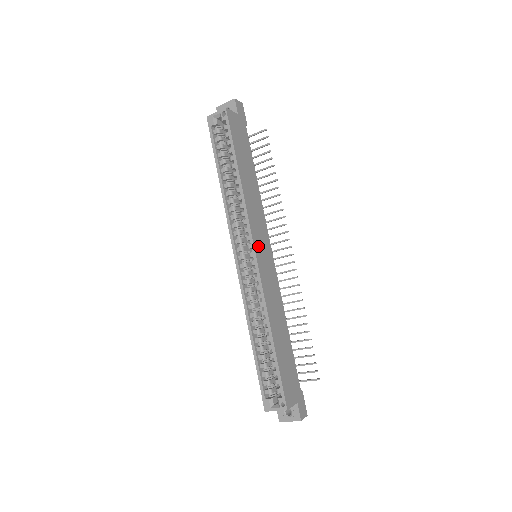
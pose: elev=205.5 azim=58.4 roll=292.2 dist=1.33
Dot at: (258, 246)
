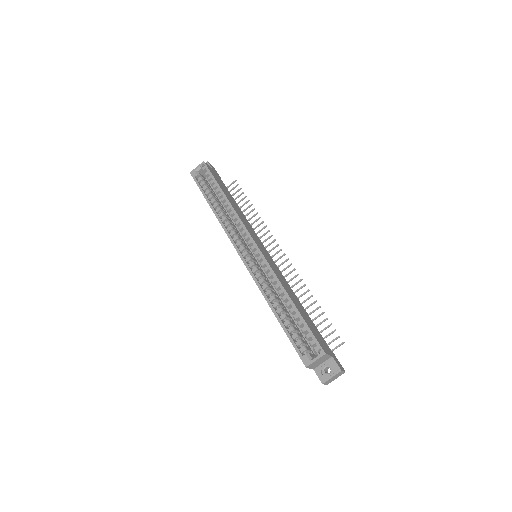
Dot at: (256, 241)
